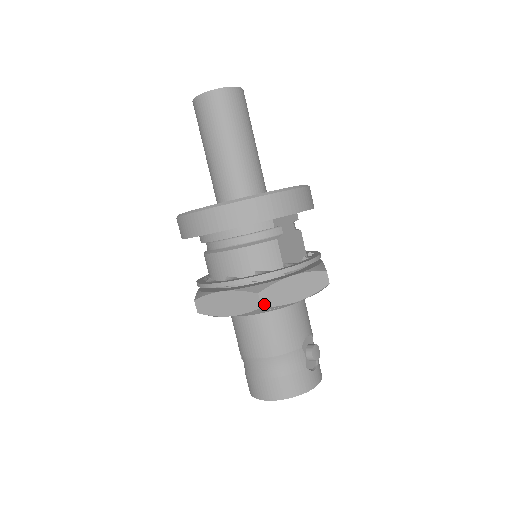
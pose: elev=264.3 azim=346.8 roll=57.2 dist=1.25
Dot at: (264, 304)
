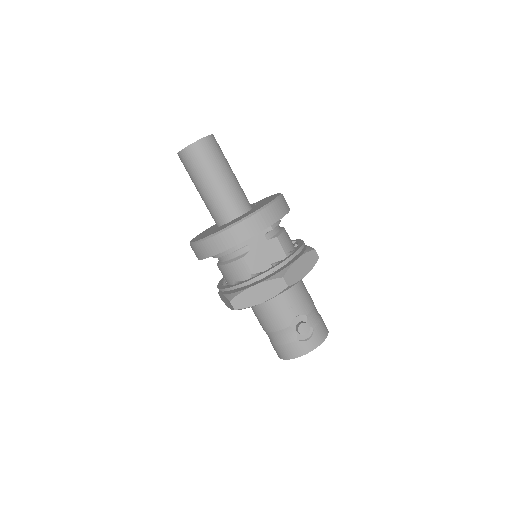
Dot at: (236, 308)
